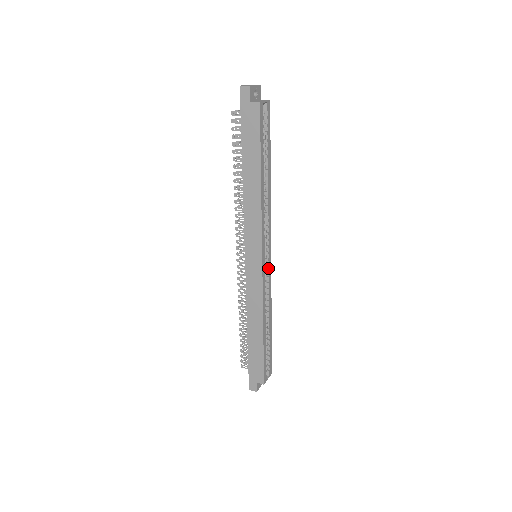
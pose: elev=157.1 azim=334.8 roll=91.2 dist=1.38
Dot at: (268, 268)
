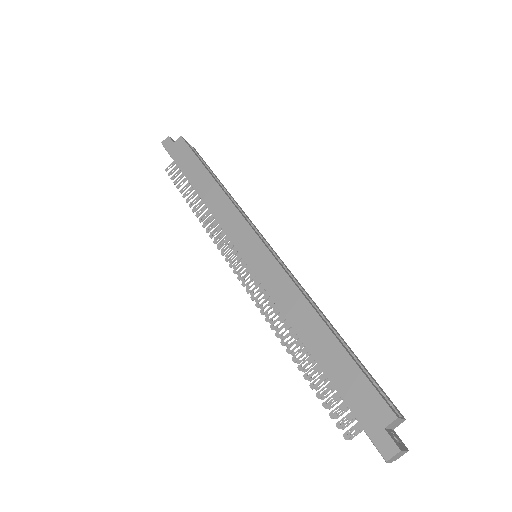
Dot at: (279, 261)
